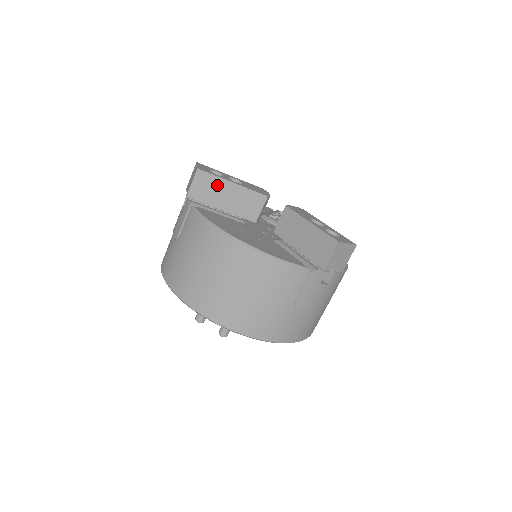
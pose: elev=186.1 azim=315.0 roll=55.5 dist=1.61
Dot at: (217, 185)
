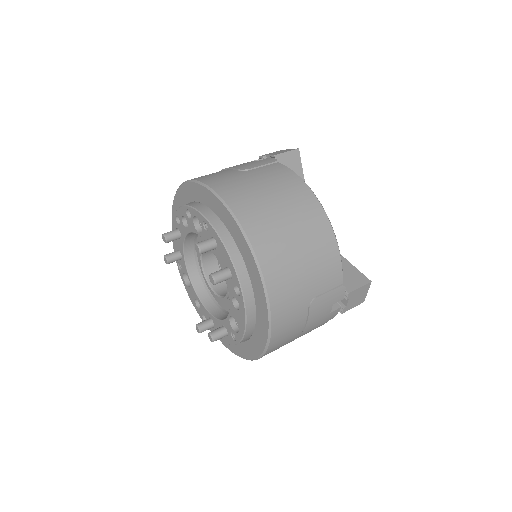
Dot at: (297, 173)
